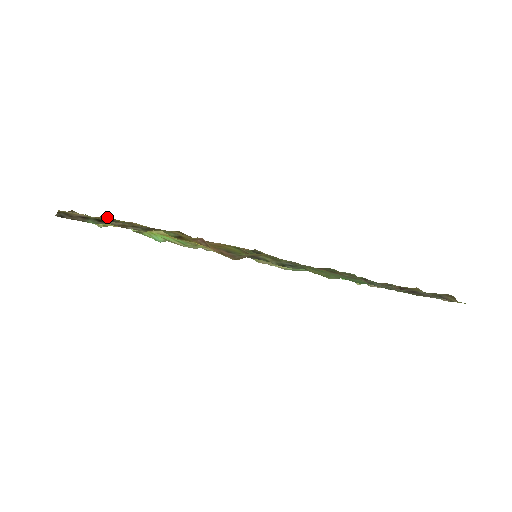
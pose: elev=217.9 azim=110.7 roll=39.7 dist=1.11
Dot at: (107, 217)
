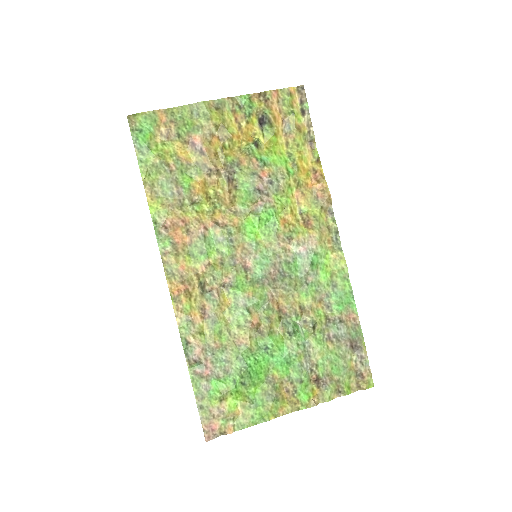
Dot at: (237, 124)
